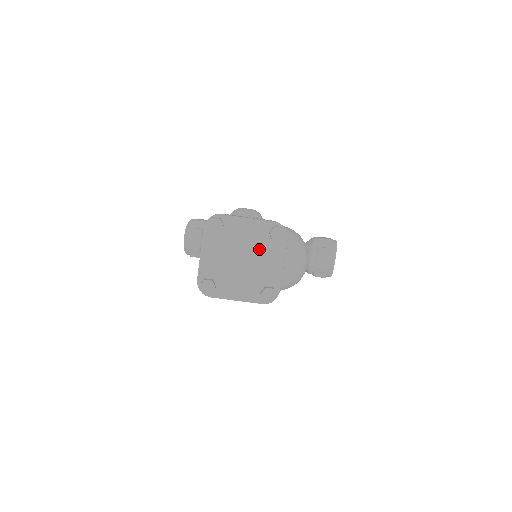
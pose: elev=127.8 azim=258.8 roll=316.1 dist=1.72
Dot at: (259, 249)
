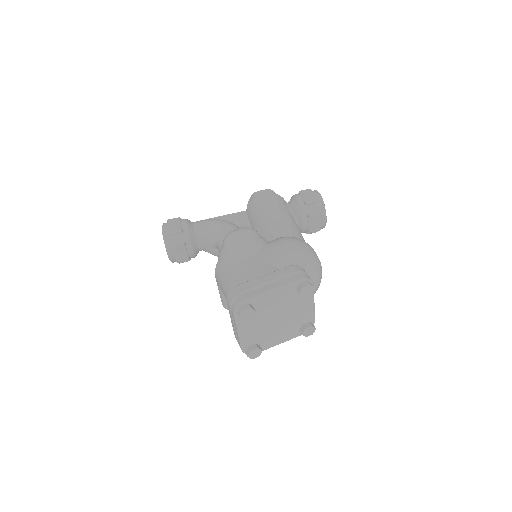
Dot at: (290, 305)
